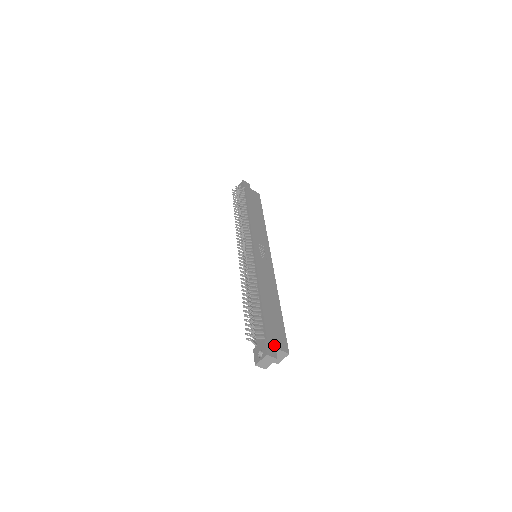
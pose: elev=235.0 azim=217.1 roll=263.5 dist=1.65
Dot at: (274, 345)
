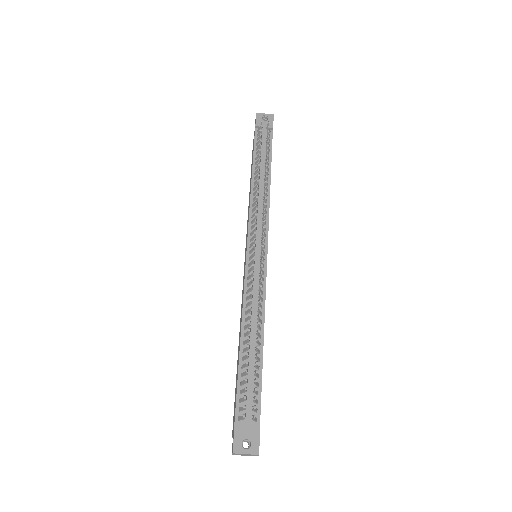
Dot at: occluded
